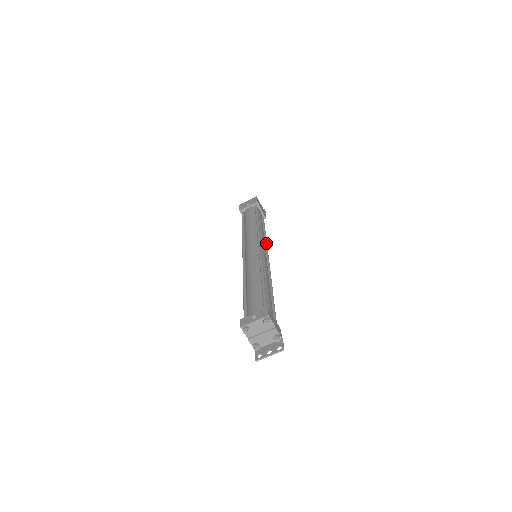
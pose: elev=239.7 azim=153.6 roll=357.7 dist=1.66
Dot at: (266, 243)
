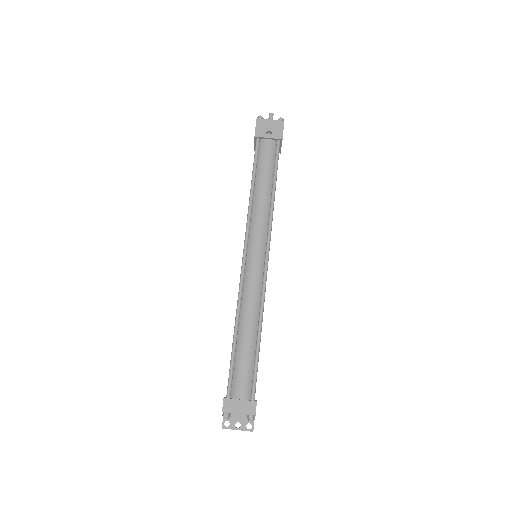
Dot at: occluded
